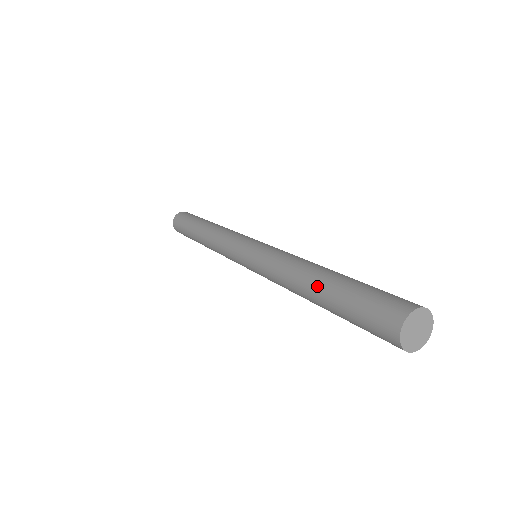
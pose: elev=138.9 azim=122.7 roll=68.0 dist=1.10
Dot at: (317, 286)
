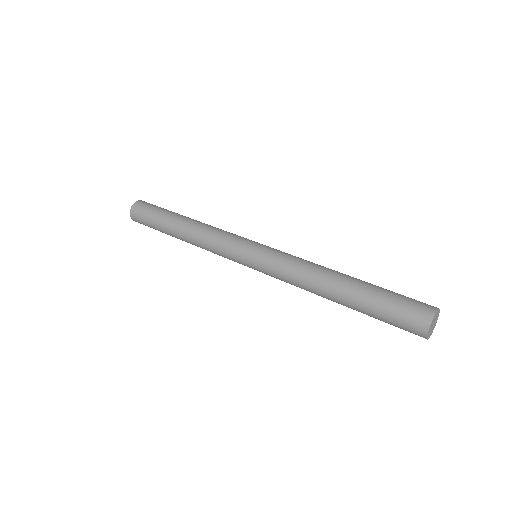
Dot at: (342, 303)
